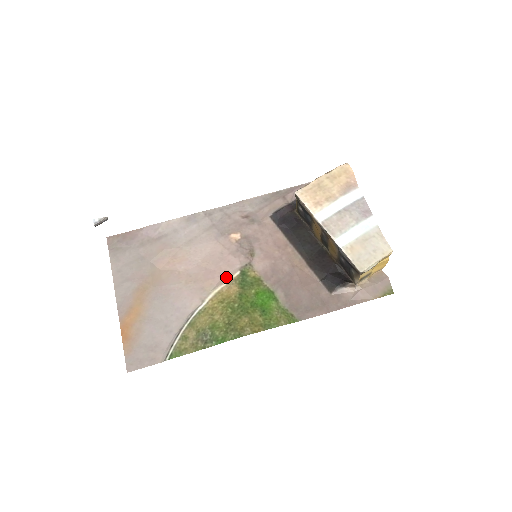
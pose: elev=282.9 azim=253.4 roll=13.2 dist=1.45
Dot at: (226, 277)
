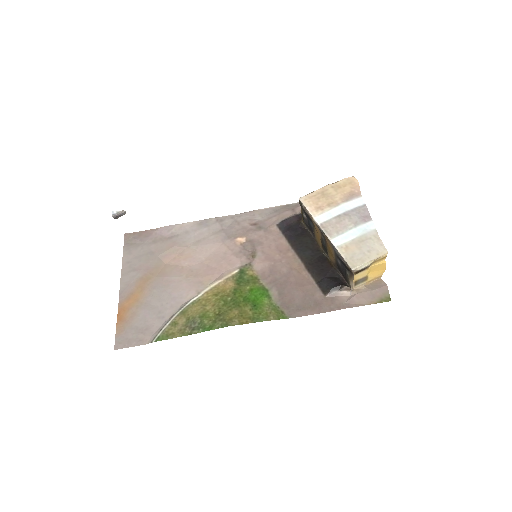
Dot at: (225, 274)
